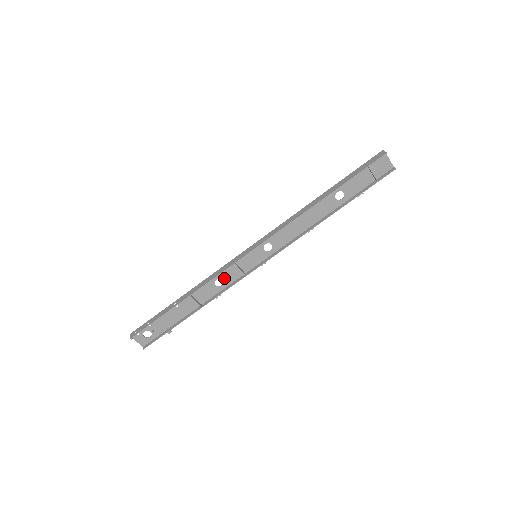
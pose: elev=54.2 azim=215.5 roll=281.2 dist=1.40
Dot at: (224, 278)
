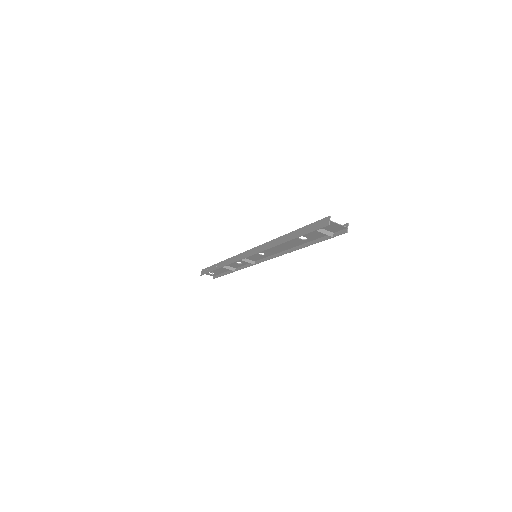
Dot at: (241, 261)
